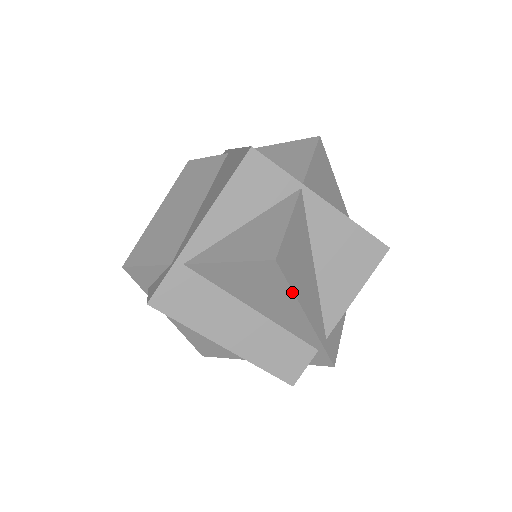
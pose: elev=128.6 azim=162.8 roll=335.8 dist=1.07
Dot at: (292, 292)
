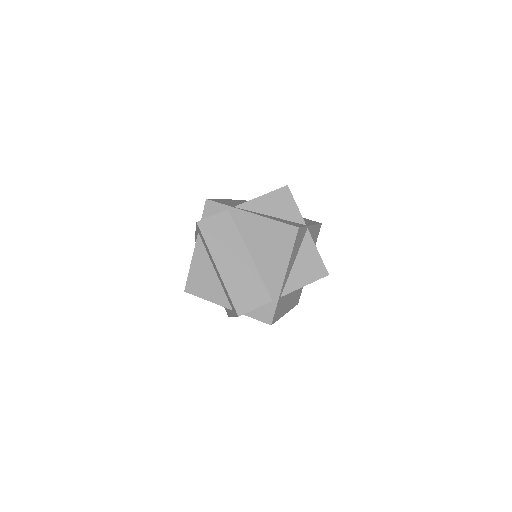
Dot at: occluded
